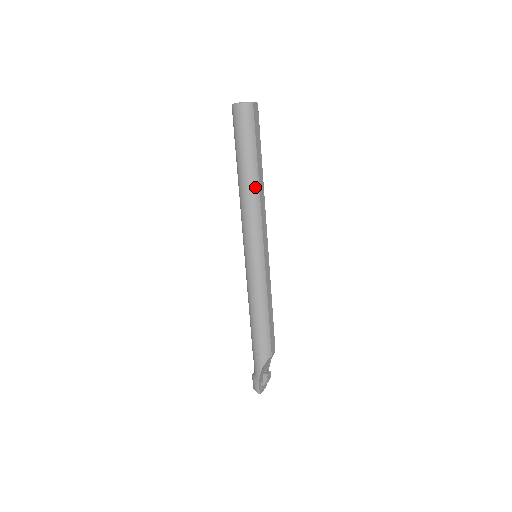
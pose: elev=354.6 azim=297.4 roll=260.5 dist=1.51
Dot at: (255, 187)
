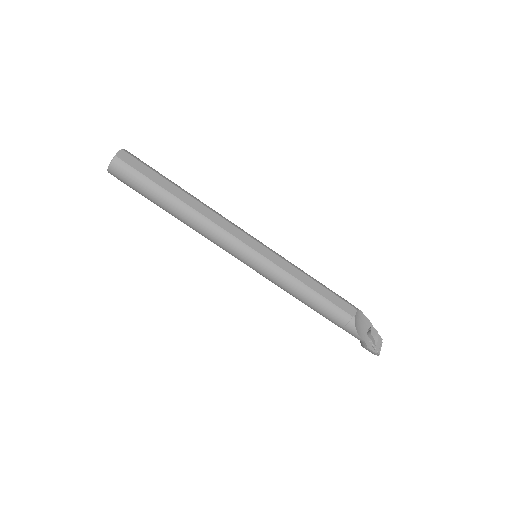
Dot at: (190, 213)
